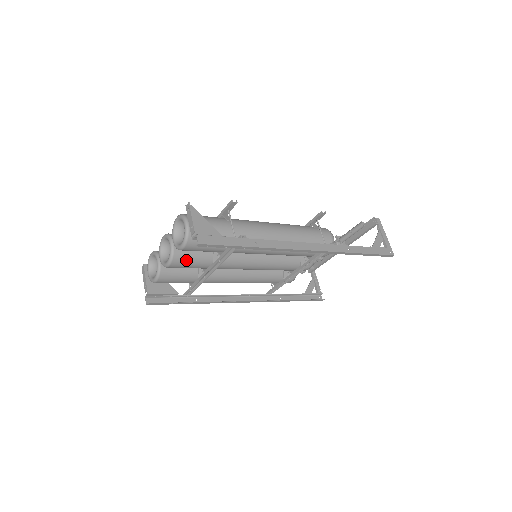
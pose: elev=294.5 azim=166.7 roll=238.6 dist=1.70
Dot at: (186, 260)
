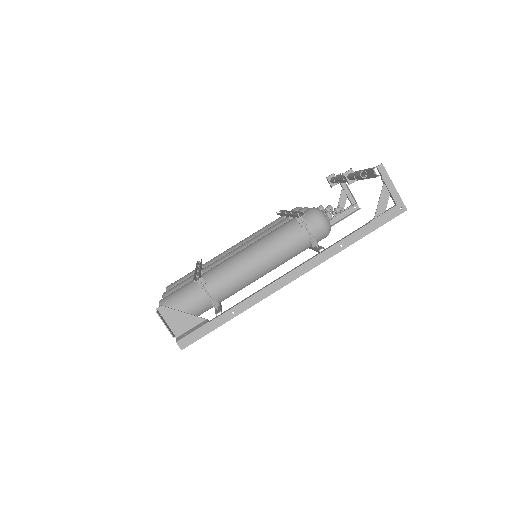
Dot at: occluded
